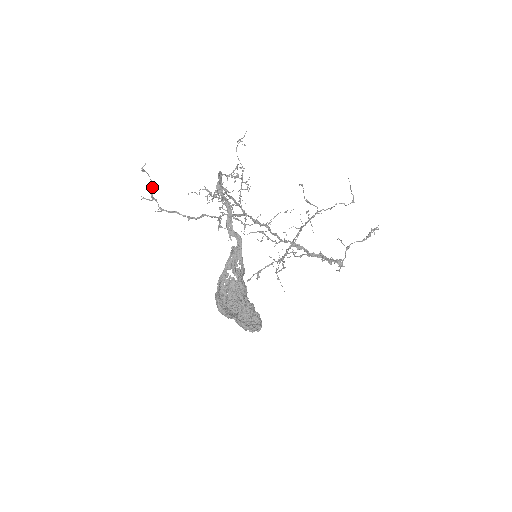
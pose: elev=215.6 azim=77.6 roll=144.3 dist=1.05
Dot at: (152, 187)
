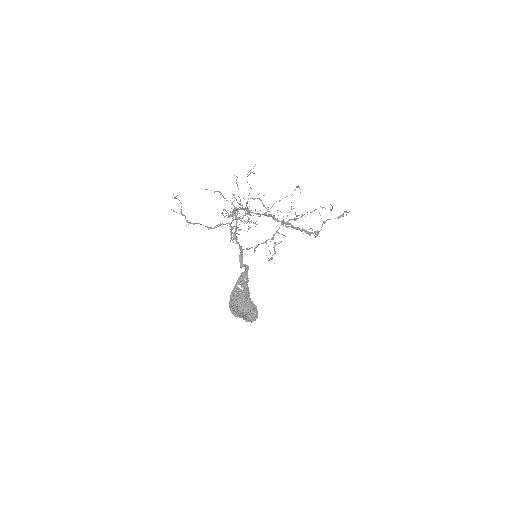
Dot at: (181, 207)
